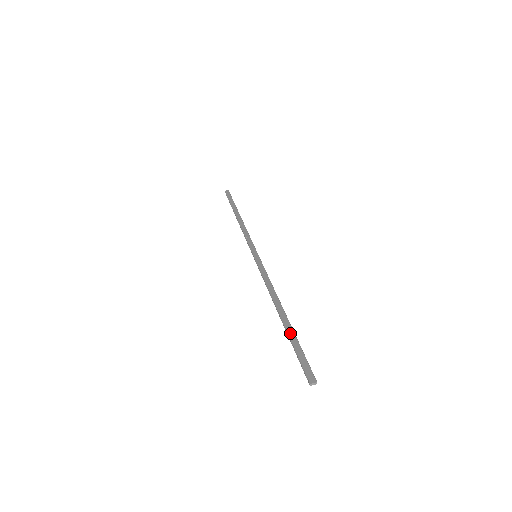
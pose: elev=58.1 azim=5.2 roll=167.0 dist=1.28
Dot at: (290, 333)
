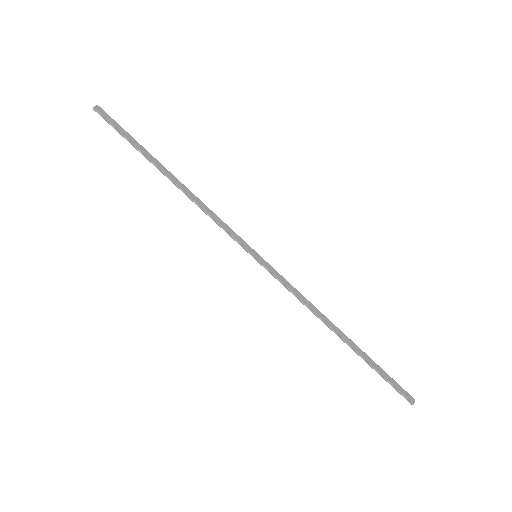
Dot at: (367, 359)
